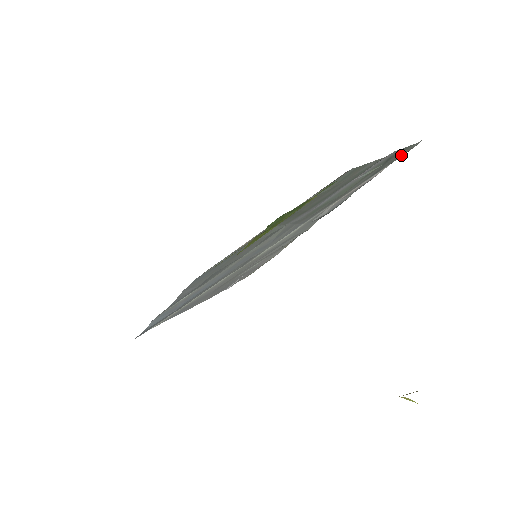
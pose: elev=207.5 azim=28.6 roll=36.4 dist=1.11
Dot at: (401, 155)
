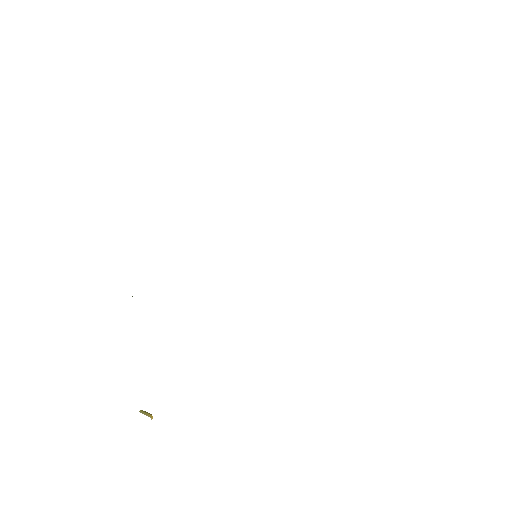
Dot at: occluded
